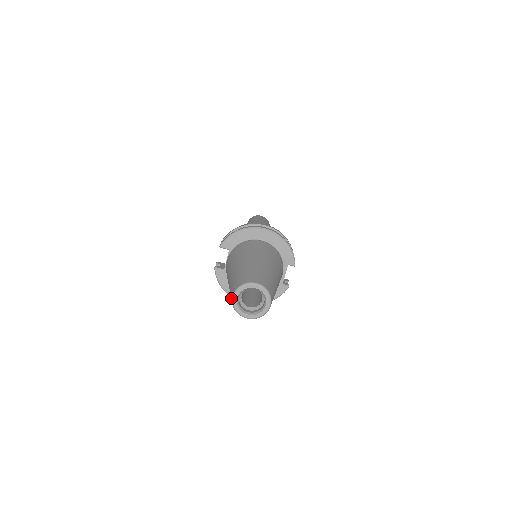
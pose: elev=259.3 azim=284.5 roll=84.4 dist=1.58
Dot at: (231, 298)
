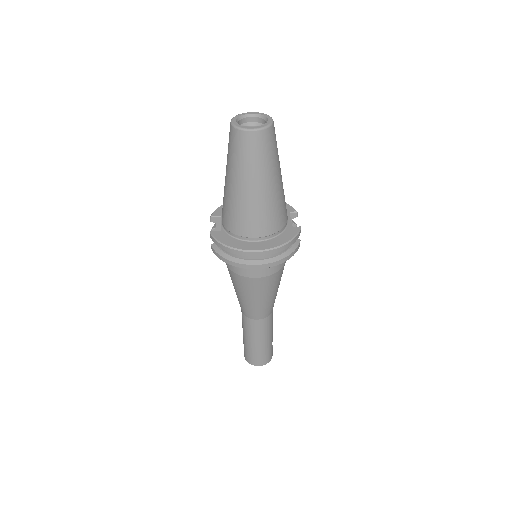
Dot at: (230, 131)
